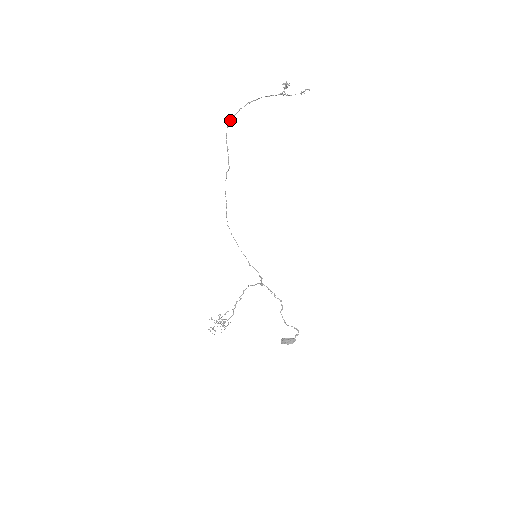
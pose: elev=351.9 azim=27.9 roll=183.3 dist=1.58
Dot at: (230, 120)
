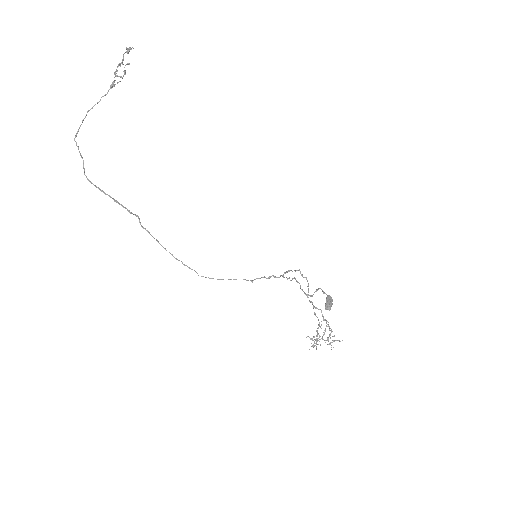
Dot at: (83, 167)
